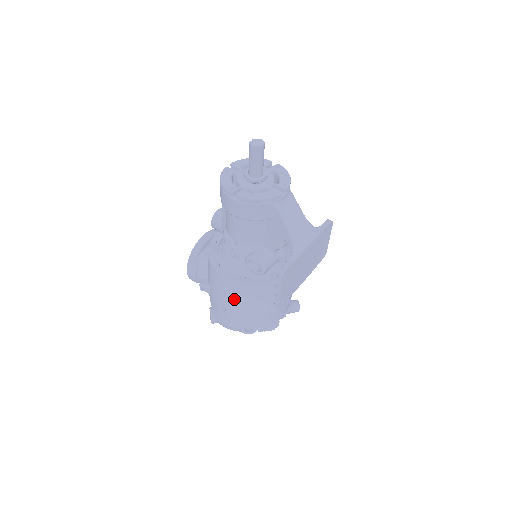
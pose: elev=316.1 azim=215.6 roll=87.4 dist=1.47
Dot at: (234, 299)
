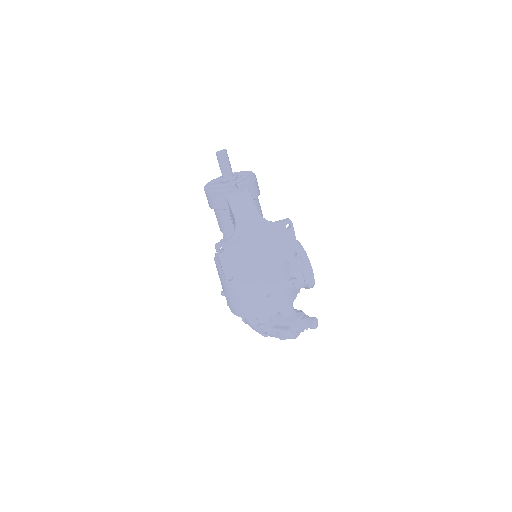
Dot at: (223, 283)
